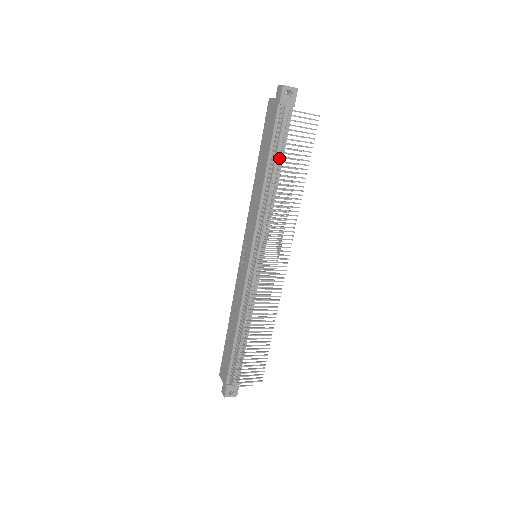
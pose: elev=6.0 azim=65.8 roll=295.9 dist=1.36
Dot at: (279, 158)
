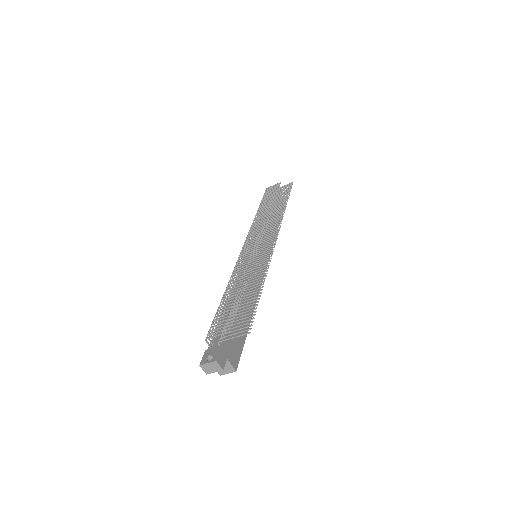
Dot at: occluded
